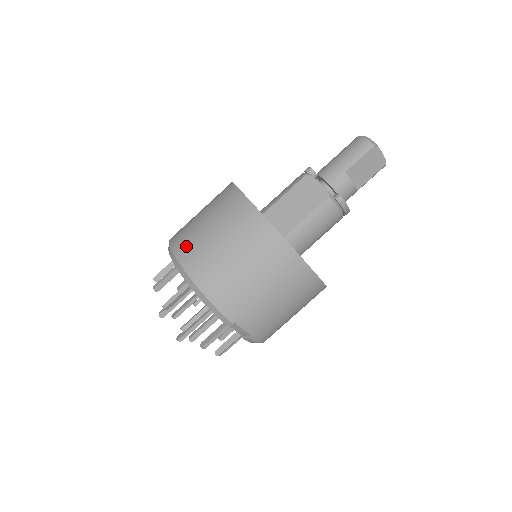
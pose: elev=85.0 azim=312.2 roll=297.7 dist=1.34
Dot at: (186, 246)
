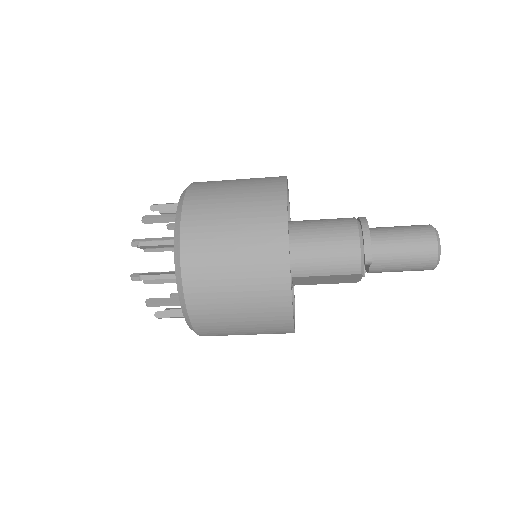
Dot at: (209, 328)
